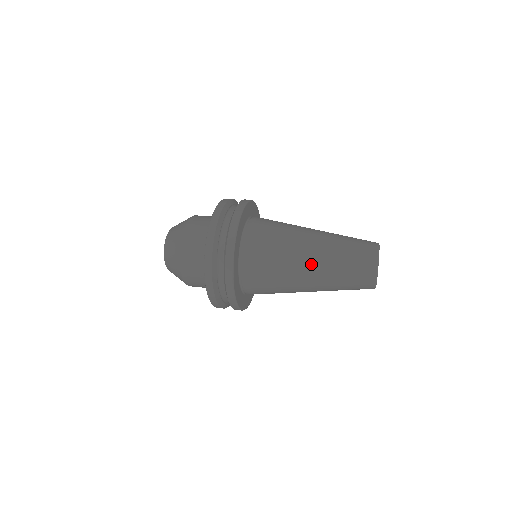
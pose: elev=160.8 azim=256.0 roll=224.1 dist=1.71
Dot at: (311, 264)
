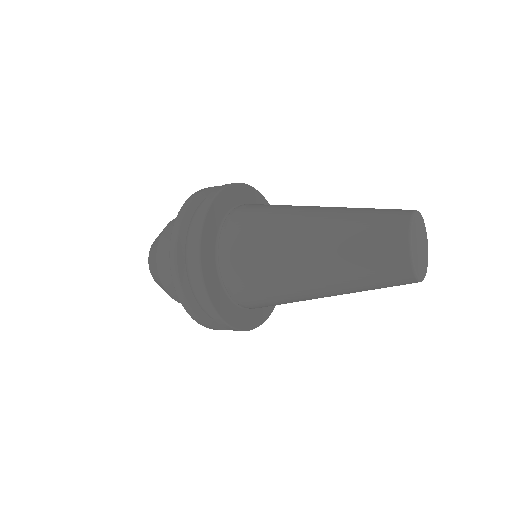
Dot at: (312, 222)
